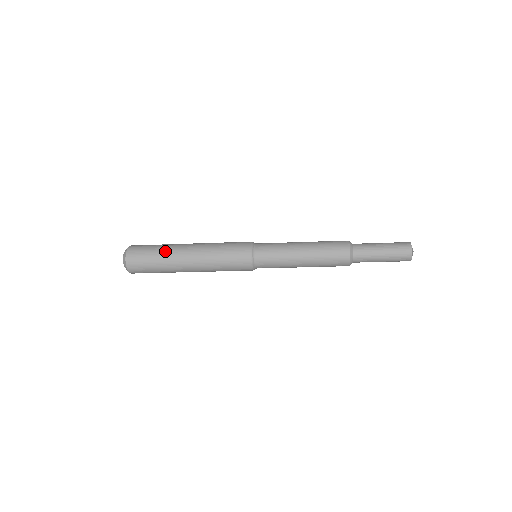
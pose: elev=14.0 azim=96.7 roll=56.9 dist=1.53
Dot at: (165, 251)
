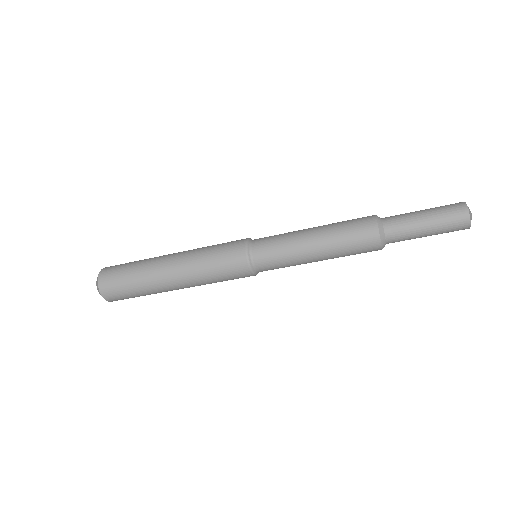
Dot at: (144, 261)
